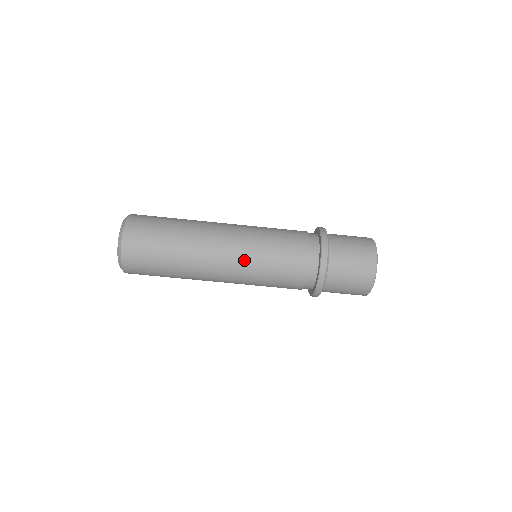
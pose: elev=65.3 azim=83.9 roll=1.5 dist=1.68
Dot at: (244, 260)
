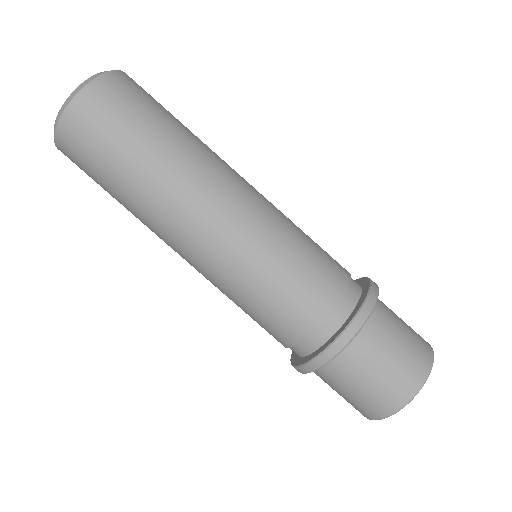
Dot at: (247, 235)
